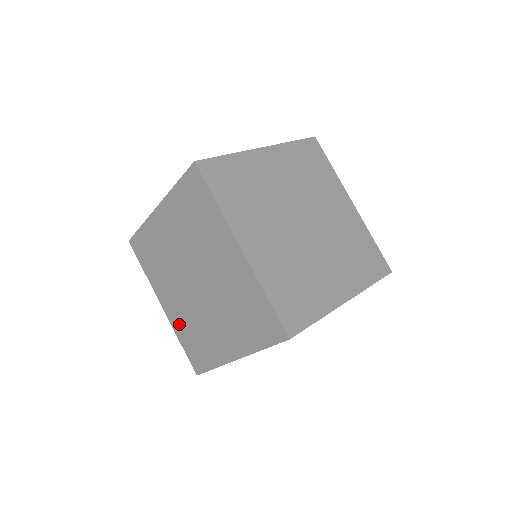
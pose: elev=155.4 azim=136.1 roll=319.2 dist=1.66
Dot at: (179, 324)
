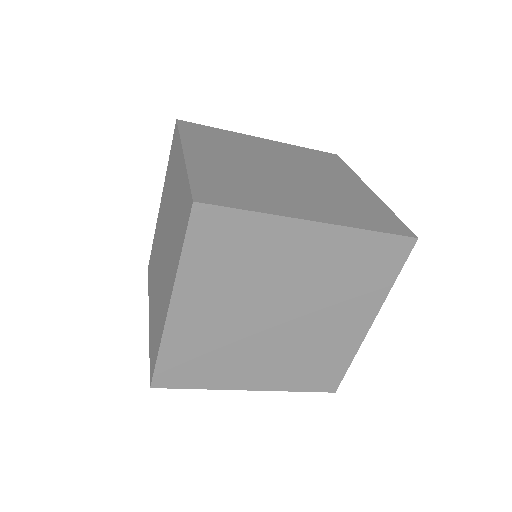
Dot at: (186, 336)
